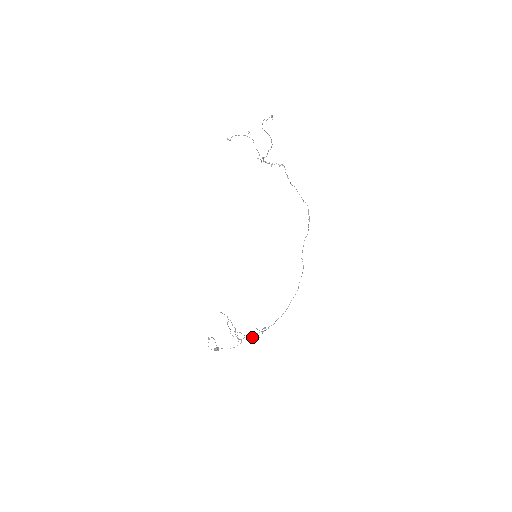
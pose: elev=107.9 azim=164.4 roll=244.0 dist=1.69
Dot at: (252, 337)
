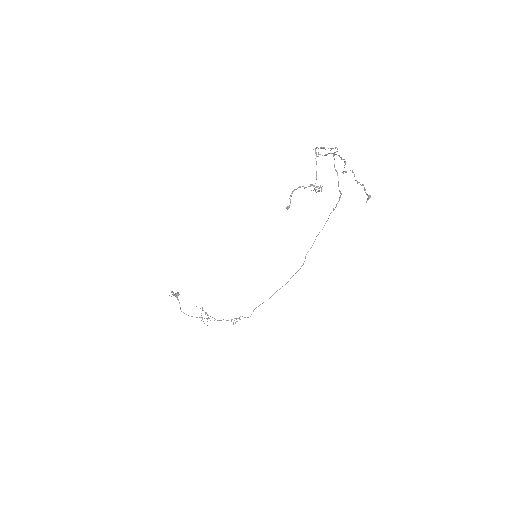
Dot at: (223, 319)
